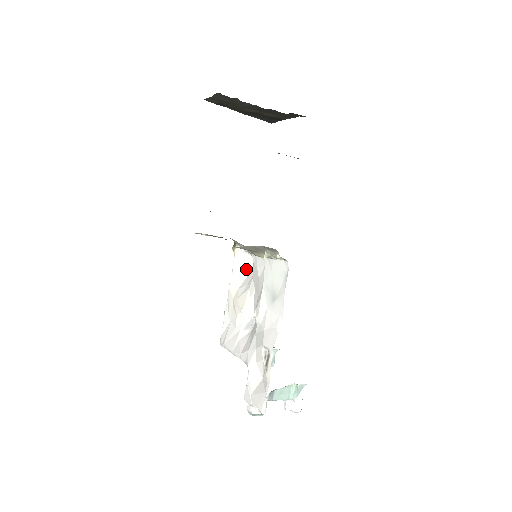
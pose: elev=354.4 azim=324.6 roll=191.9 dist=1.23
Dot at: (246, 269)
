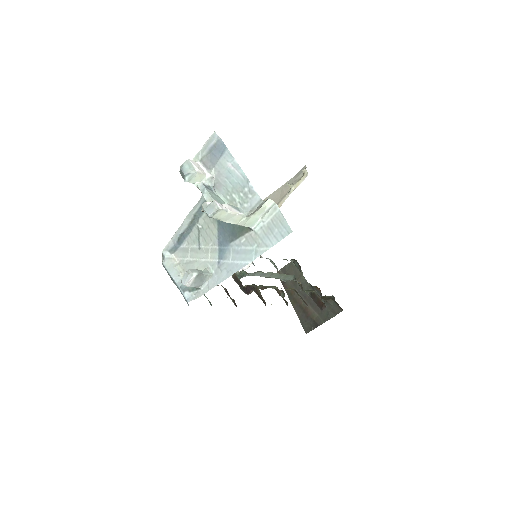
Dot at: occluded
